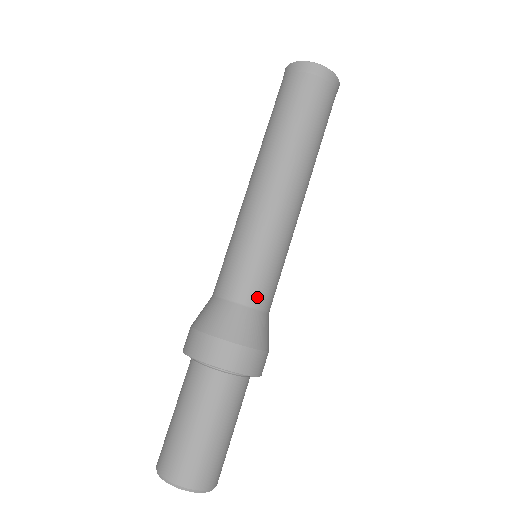
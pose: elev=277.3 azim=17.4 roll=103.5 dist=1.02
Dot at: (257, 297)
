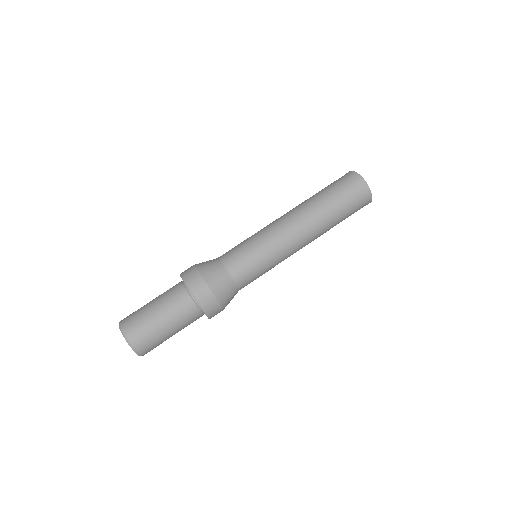
Dot at: (229, 260)
